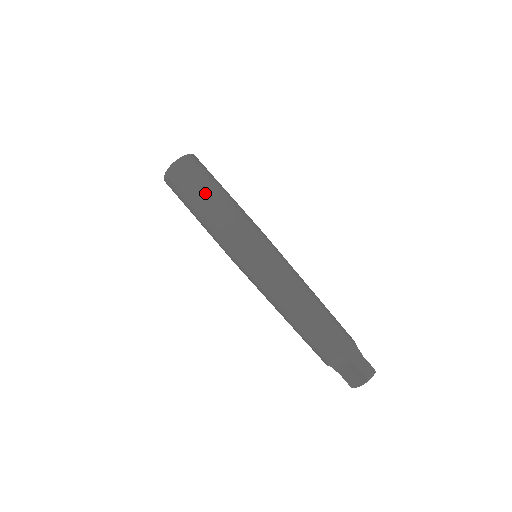
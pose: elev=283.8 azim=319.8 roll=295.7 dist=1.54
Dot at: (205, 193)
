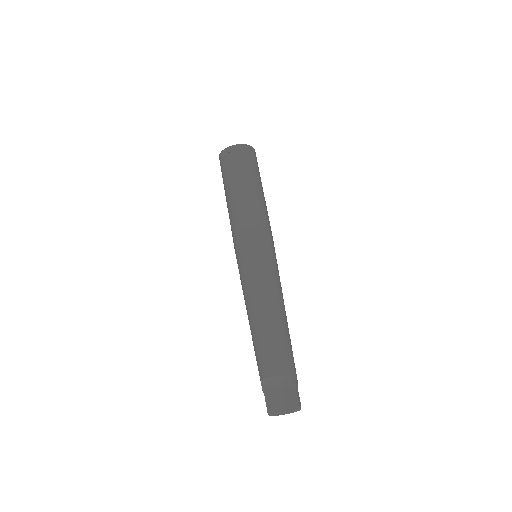
Dot at: (254, 181)
